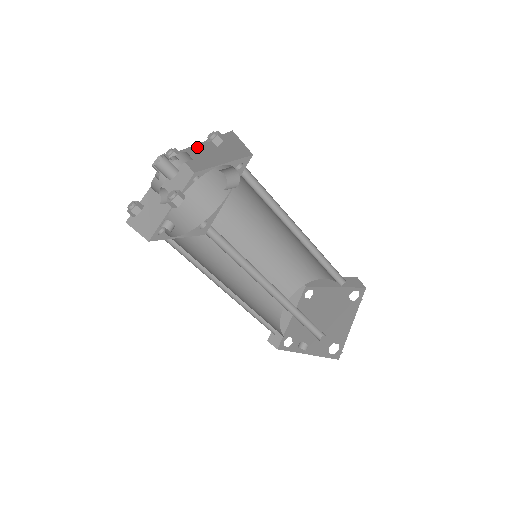
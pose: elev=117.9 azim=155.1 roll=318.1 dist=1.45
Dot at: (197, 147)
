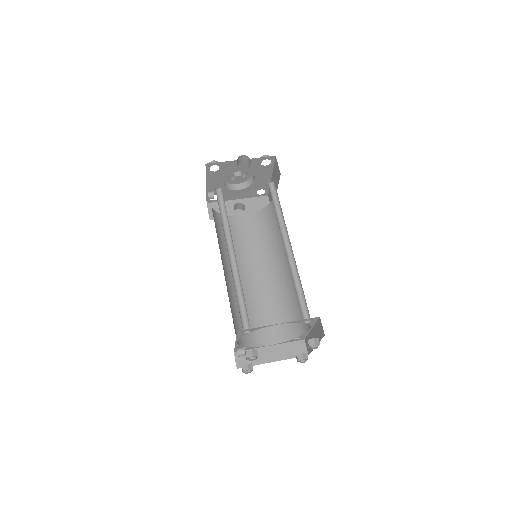
Dot at: occluded
